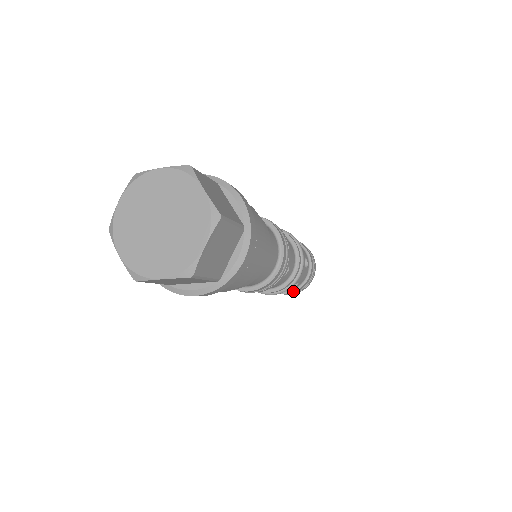
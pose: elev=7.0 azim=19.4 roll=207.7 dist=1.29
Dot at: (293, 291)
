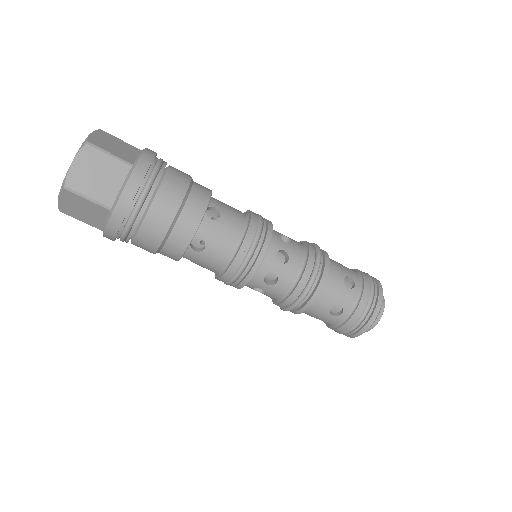
Dot at: (361, 294)
